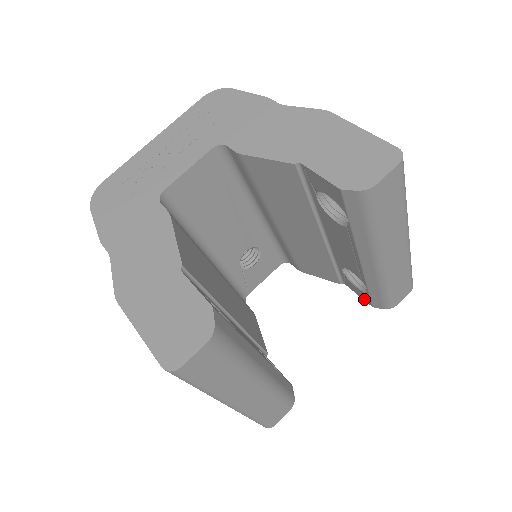
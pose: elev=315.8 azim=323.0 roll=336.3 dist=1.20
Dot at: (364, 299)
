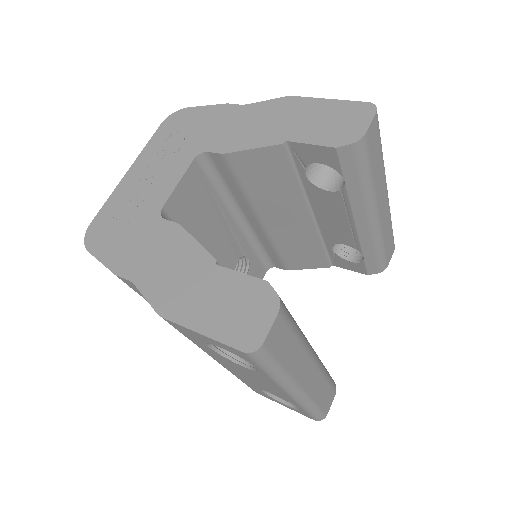
Dot at: (358, 271)
